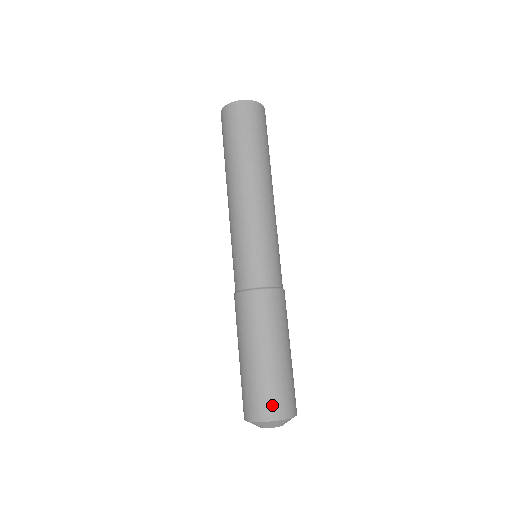
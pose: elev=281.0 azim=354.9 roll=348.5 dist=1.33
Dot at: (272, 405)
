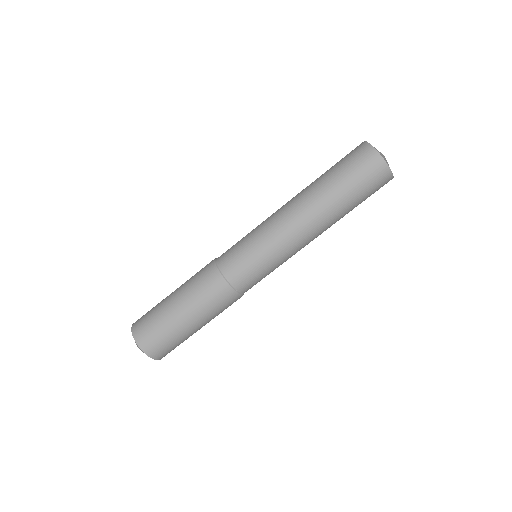
Dot at: (164, 352)
